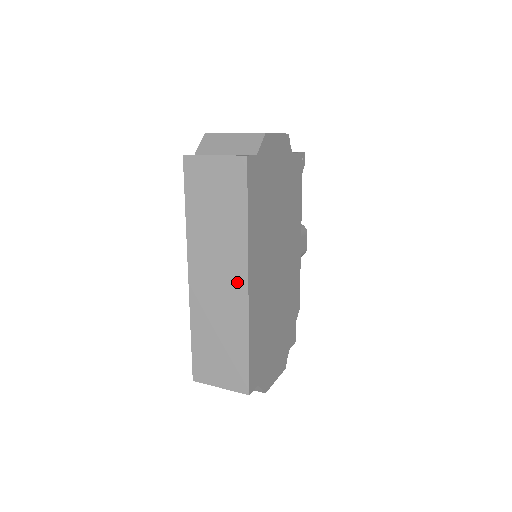
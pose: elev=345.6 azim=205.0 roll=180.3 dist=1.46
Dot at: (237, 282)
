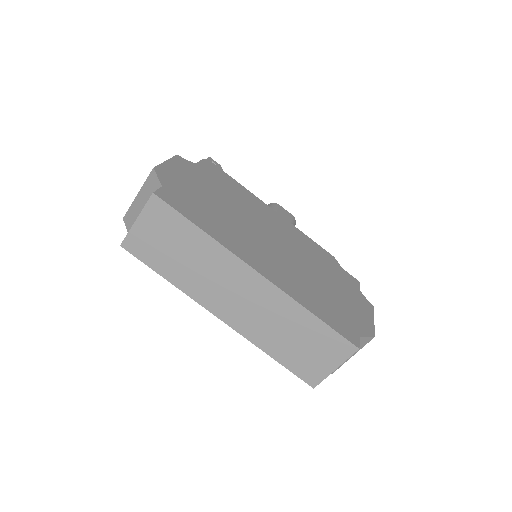
Dot at: (251, 281)
